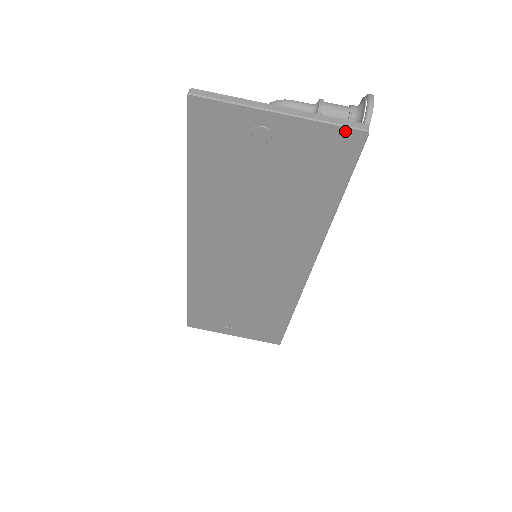
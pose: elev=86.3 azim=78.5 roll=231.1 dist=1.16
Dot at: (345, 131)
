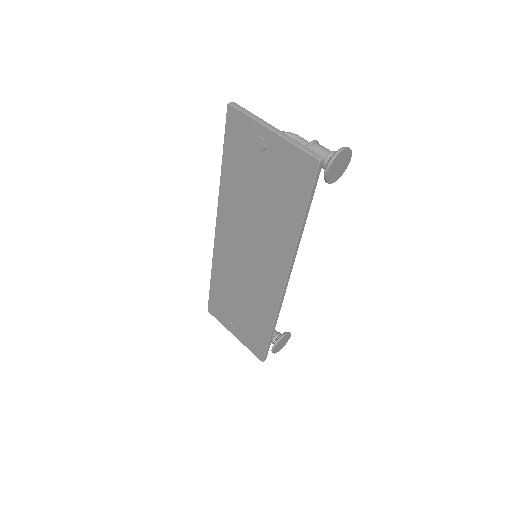
Dot at: (306, 155)
